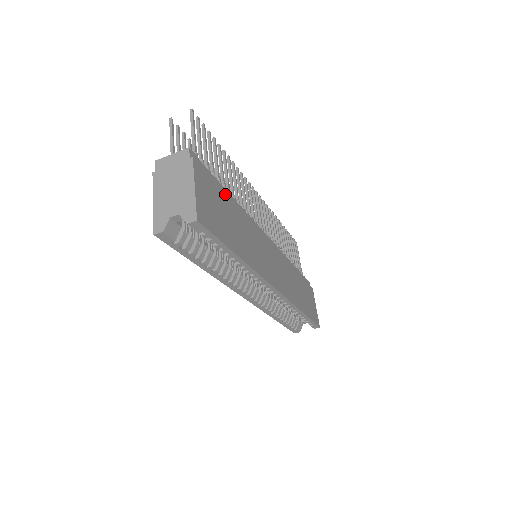
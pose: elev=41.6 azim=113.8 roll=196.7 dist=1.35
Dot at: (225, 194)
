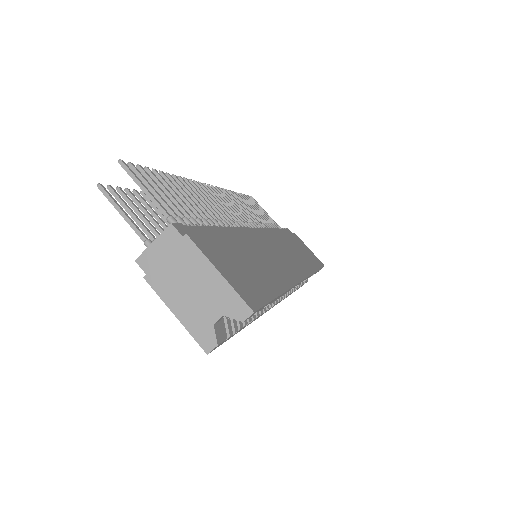
Dot at: (222, 235)
